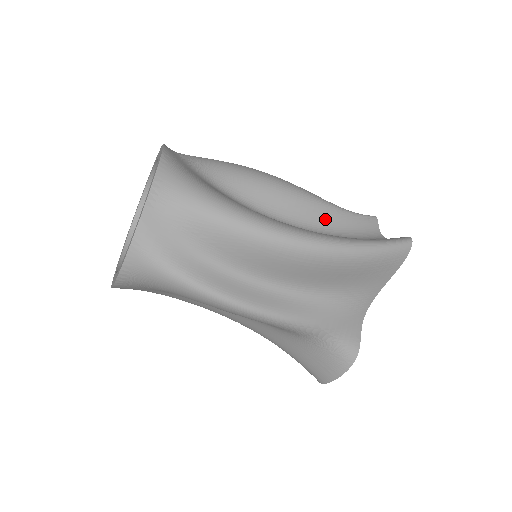
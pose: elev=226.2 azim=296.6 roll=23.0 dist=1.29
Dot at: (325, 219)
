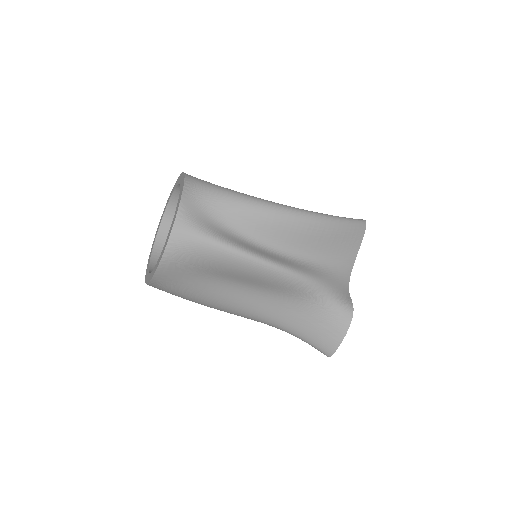
Dot at: occluded
